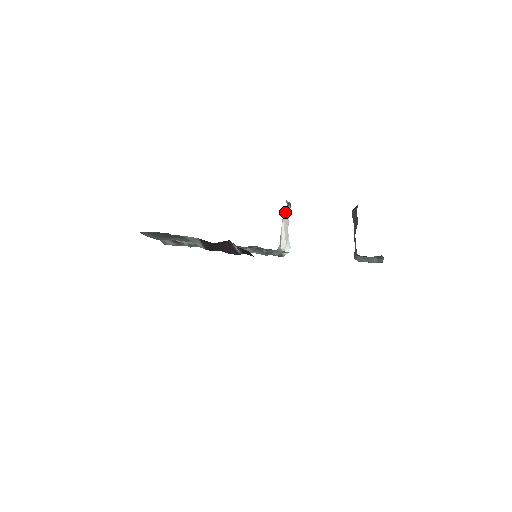
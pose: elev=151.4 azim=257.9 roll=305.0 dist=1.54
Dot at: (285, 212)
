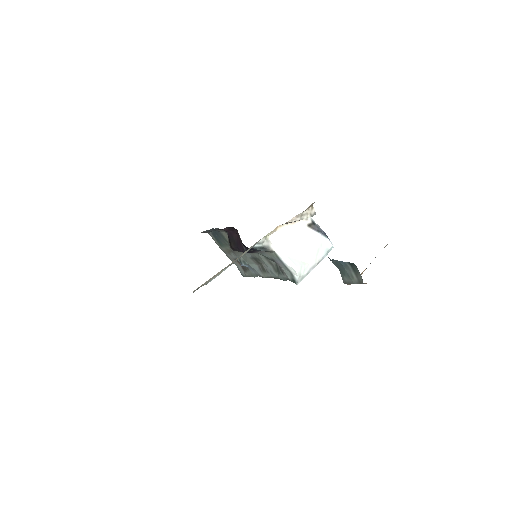
Dot at: (309, 232)
